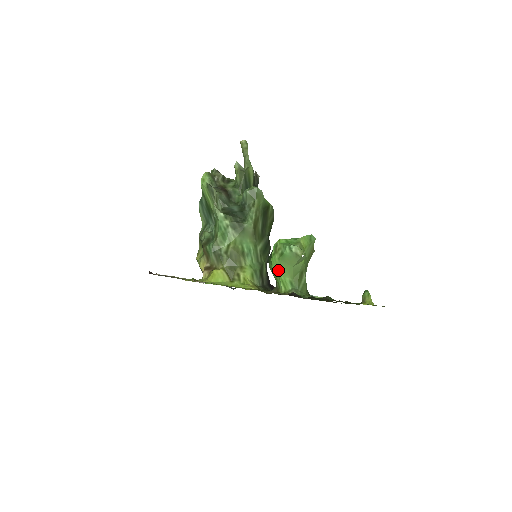
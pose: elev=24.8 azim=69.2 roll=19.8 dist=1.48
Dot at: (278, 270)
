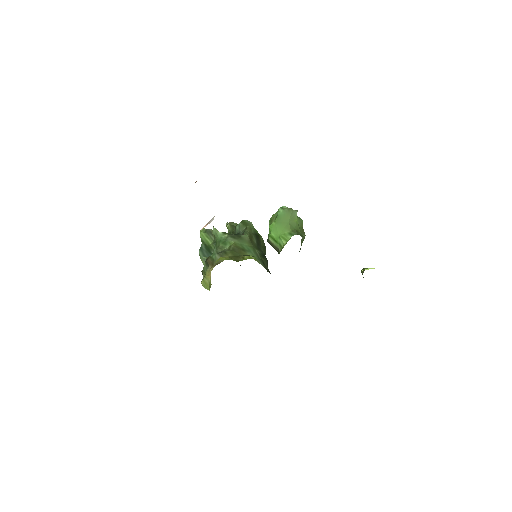
Dot at: (277, 231)
